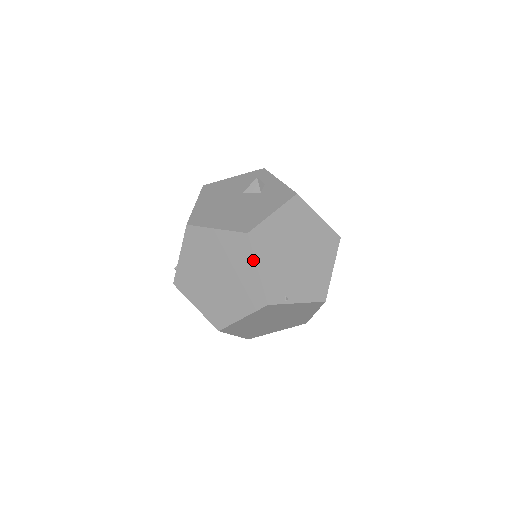
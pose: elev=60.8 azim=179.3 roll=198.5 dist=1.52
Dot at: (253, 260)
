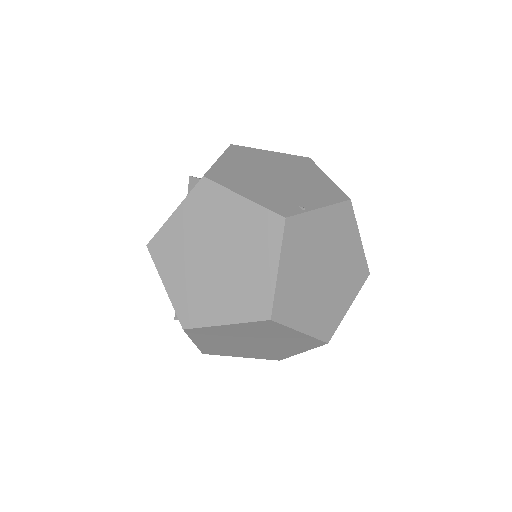
Dot at: (230, 194)
